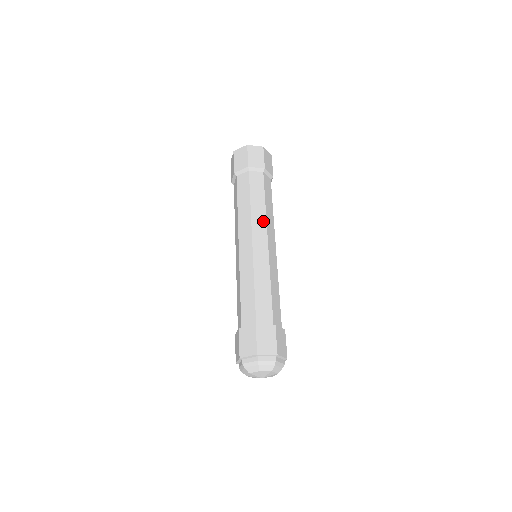
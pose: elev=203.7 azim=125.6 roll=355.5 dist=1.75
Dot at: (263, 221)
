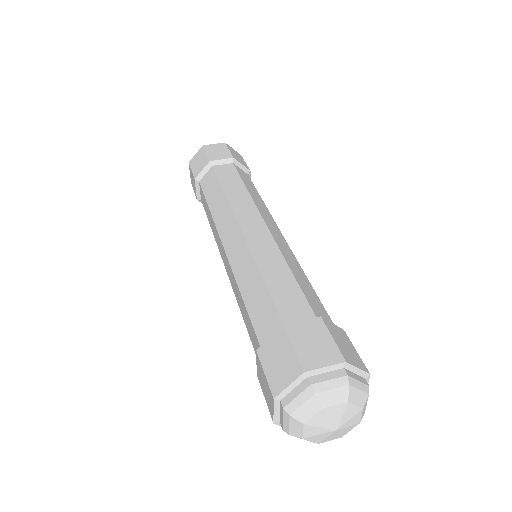
Dot at: (249, 204)
